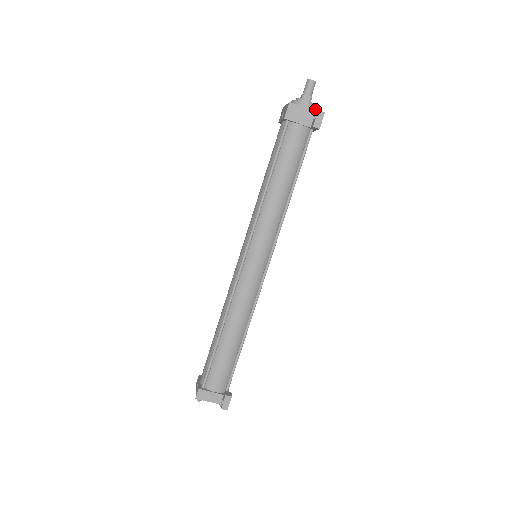
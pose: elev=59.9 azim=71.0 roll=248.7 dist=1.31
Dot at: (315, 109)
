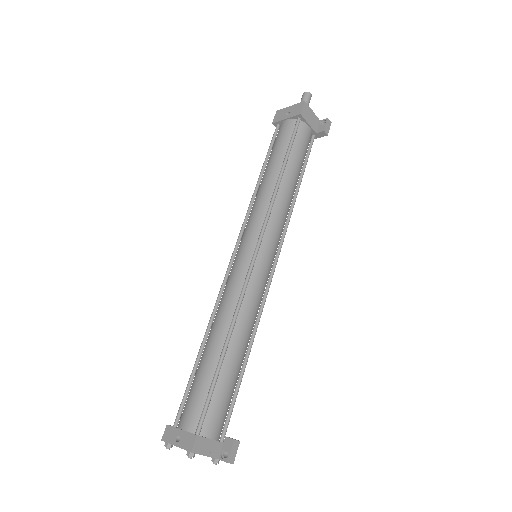
Dot at: occluded
